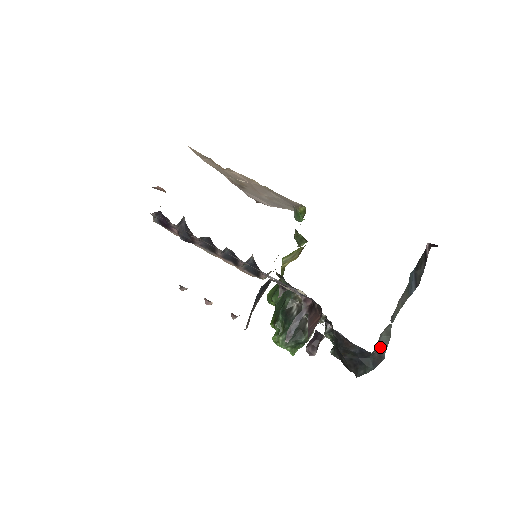
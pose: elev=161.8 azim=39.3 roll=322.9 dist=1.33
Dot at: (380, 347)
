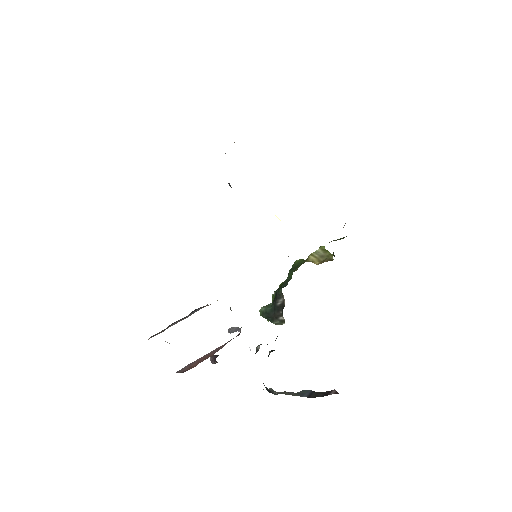
Dot at: (272, 390)
